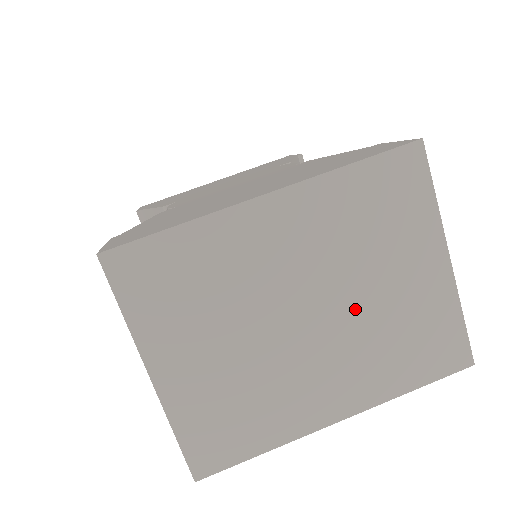
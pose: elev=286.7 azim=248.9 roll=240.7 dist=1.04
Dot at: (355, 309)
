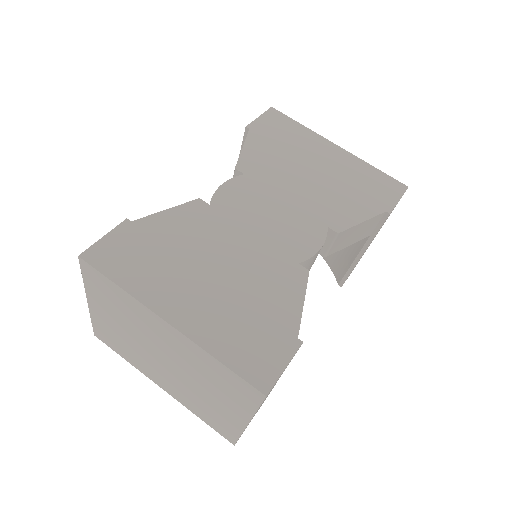
Dot at: (188, 382)
